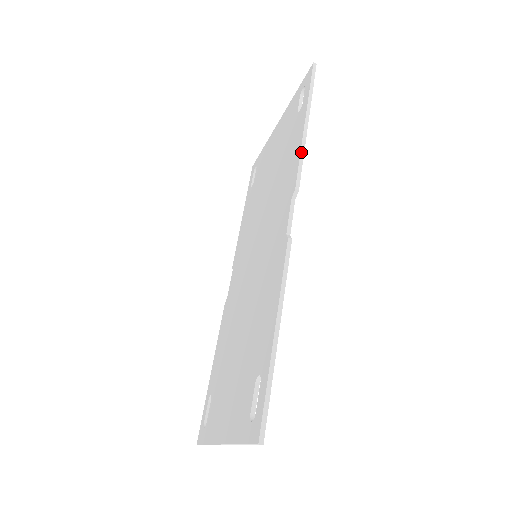
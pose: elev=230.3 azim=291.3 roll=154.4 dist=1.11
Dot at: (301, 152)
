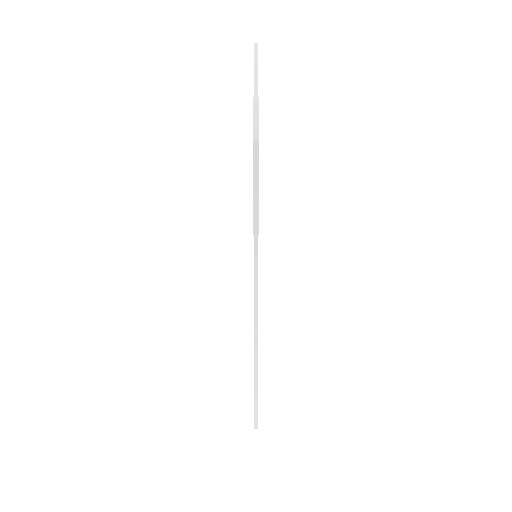
Dot at: (254, 276)
